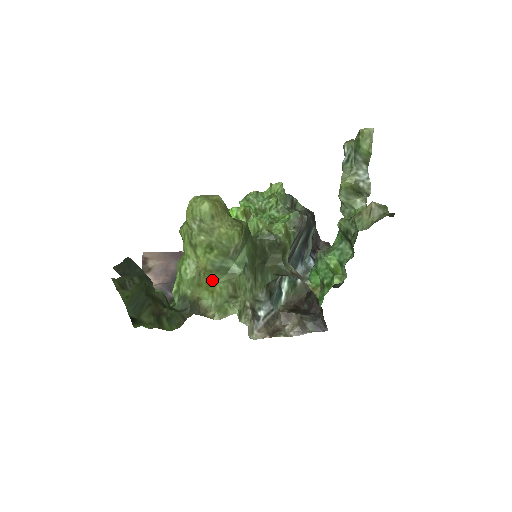
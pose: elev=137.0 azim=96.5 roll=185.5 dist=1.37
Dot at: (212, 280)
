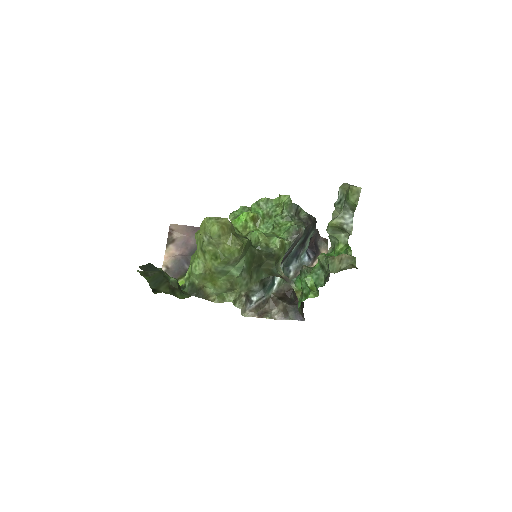
Dot at: (215, 278)
